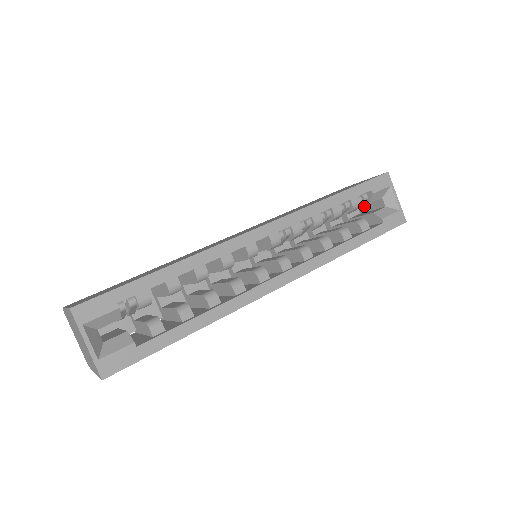
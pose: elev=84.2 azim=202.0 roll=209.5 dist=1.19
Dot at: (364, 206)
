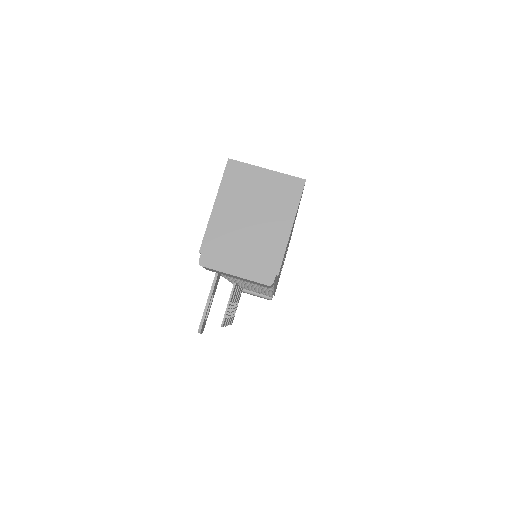
Dot at: occluded
